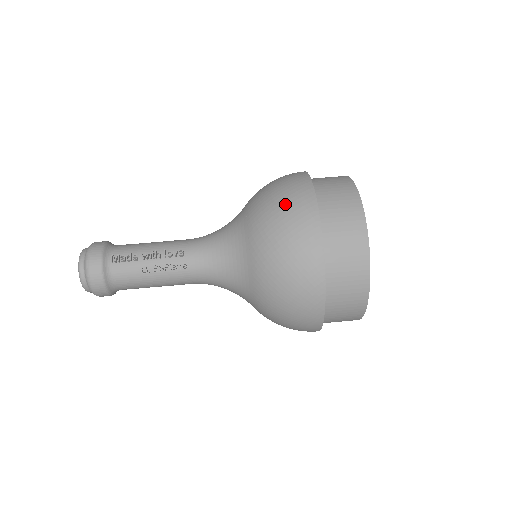
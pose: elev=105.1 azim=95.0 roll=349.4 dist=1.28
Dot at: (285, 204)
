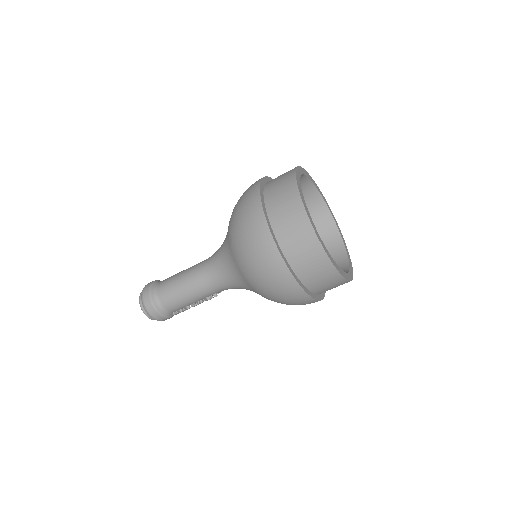
Dot at: occluded
